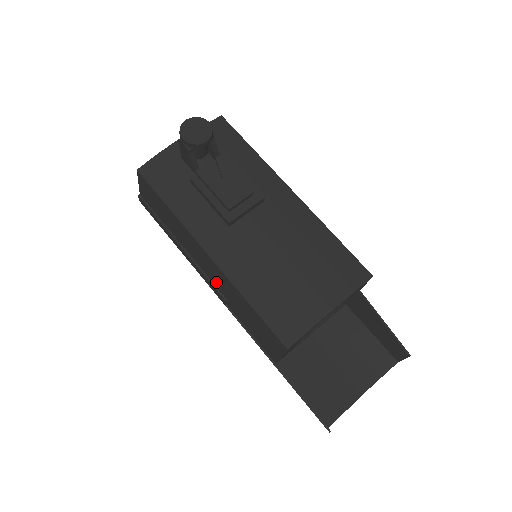
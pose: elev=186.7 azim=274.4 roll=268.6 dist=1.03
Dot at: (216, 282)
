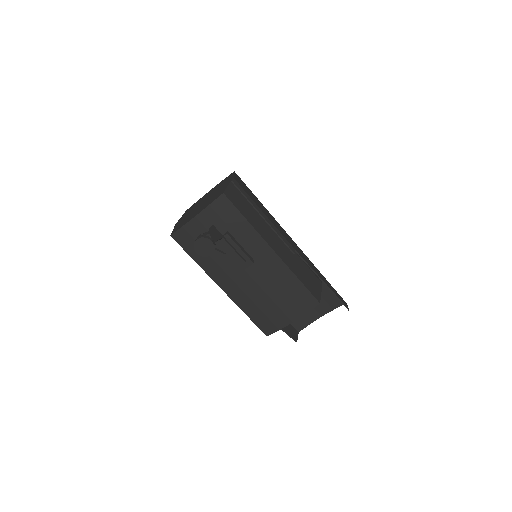
Dot at: occluded
